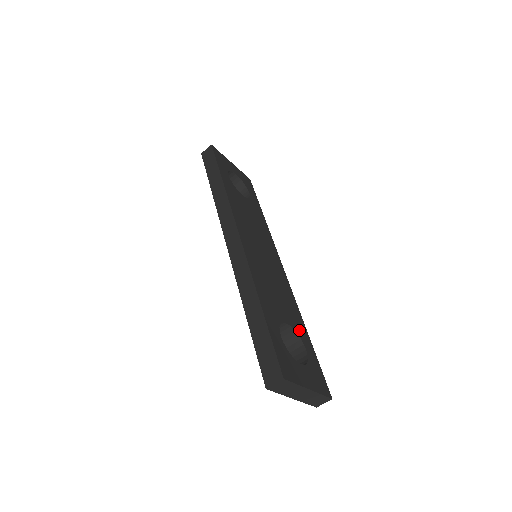
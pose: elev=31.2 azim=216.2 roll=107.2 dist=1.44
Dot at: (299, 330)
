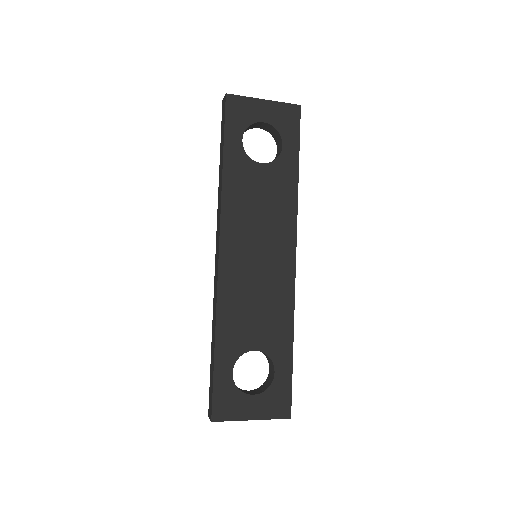
Dot at: (276, 350)
